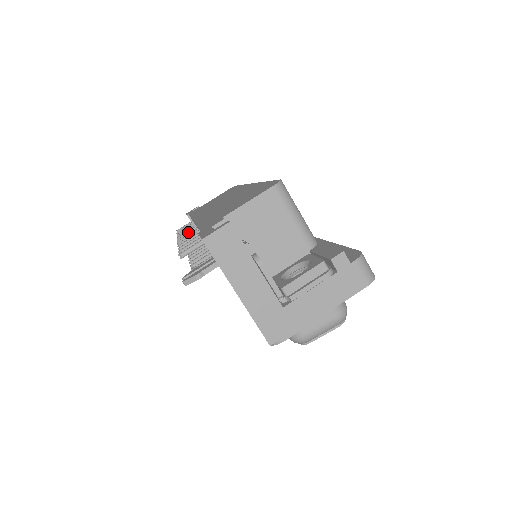
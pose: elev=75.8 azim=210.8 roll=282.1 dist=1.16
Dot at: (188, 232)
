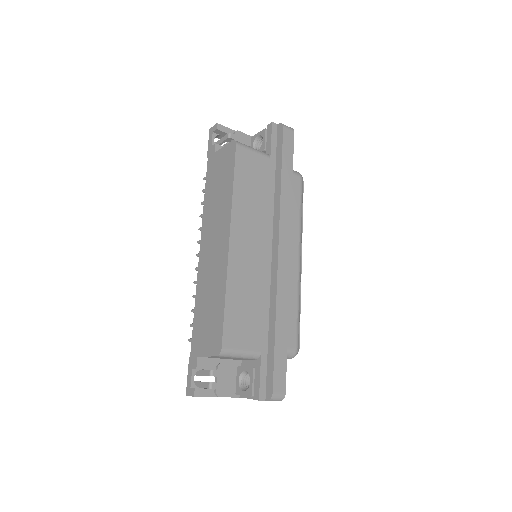
Dot at: occluded
